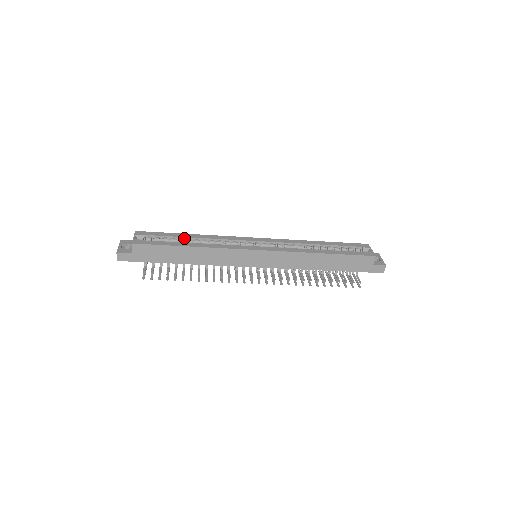
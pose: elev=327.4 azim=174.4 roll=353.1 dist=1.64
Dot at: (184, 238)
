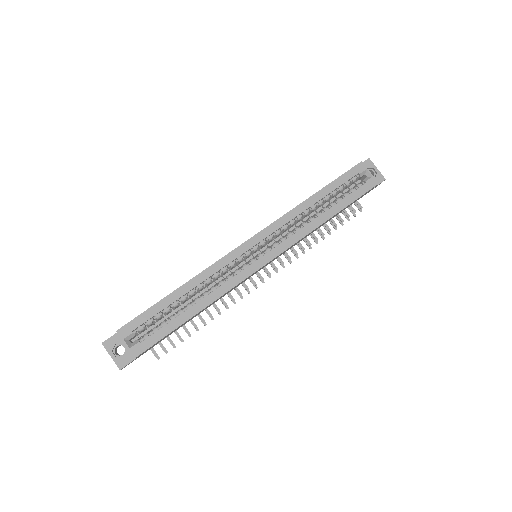
Dot at: (176, 300)
